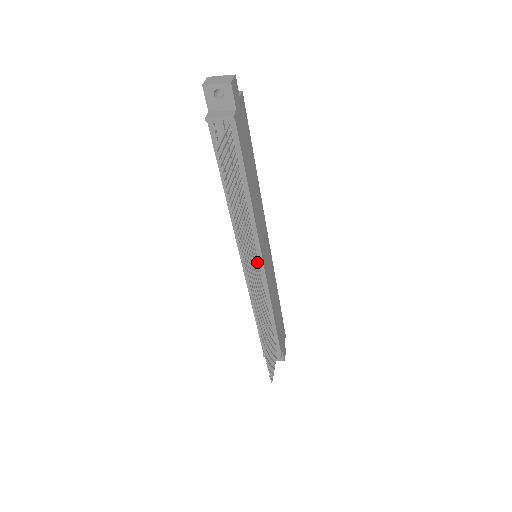
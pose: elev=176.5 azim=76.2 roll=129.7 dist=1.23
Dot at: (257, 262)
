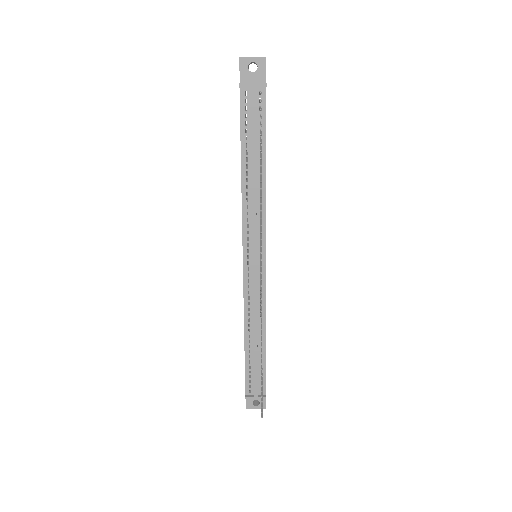
Dot at: occluded
